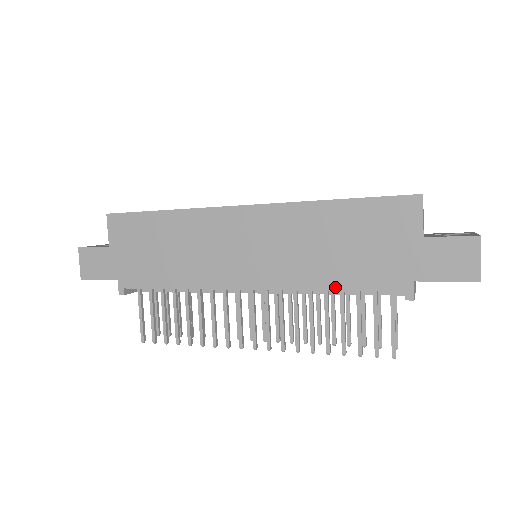
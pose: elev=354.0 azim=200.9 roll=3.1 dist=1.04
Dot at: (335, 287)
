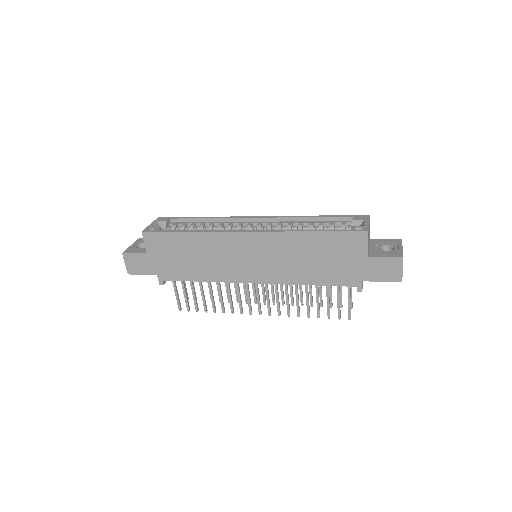
Dot at: (312, 283)
